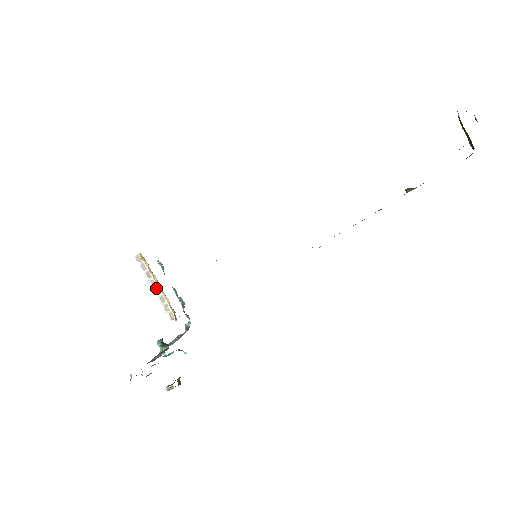
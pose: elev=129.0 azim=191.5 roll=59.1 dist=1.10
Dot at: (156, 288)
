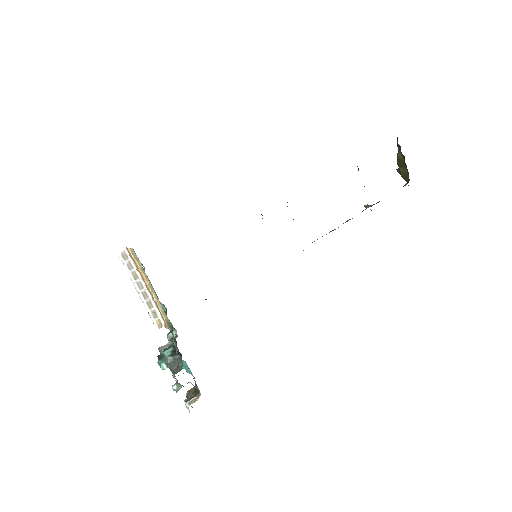
Dot at: (143, 291)
